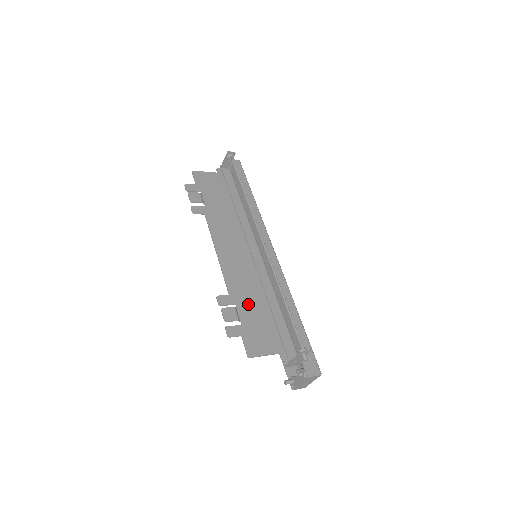
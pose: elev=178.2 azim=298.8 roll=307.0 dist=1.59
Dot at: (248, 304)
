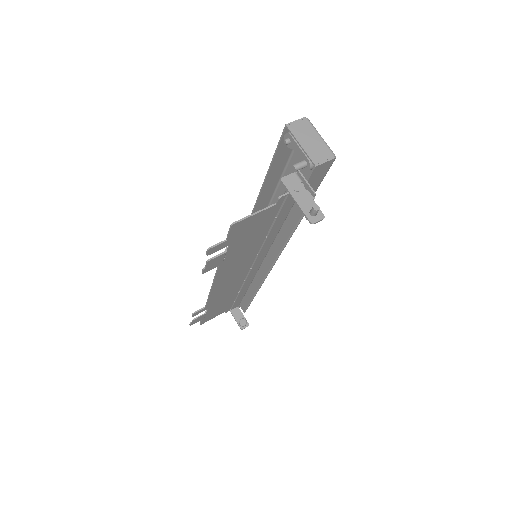
Dot at: (220, 303)
